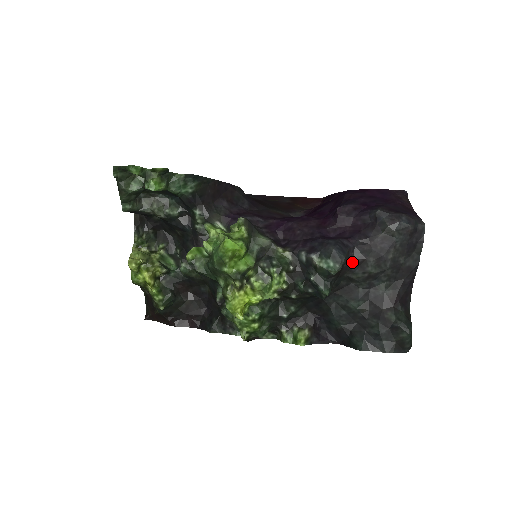
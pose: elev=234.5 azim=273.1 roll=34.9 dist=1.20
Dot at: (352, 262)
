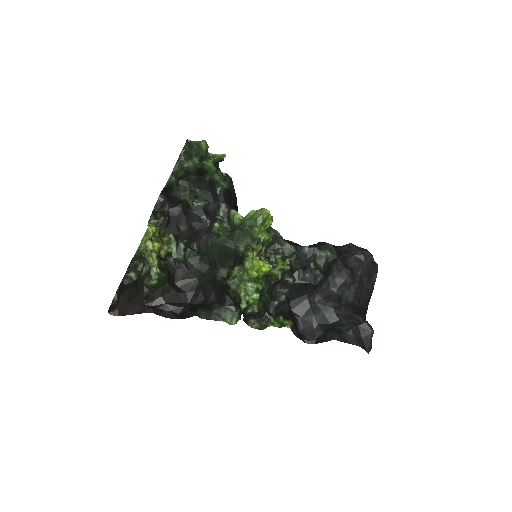
Dot at: (336, 267)
